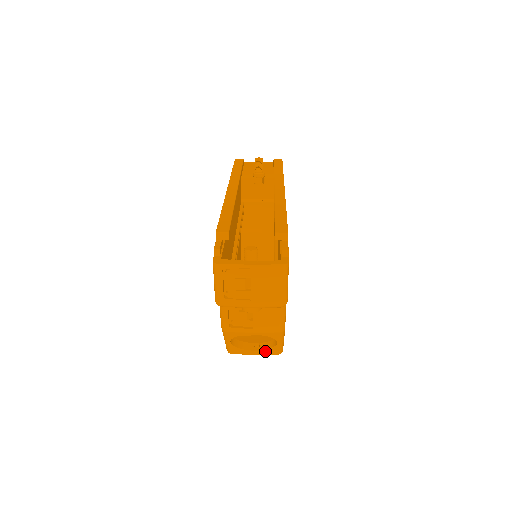
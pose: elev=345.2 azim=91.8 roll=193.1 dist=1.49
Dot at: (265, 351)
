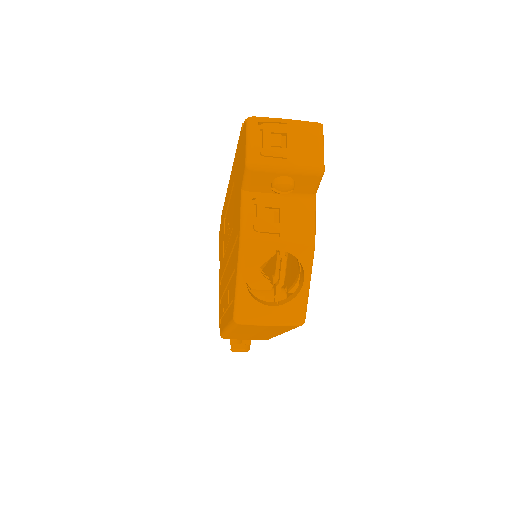
Dot at: (285, 310)
